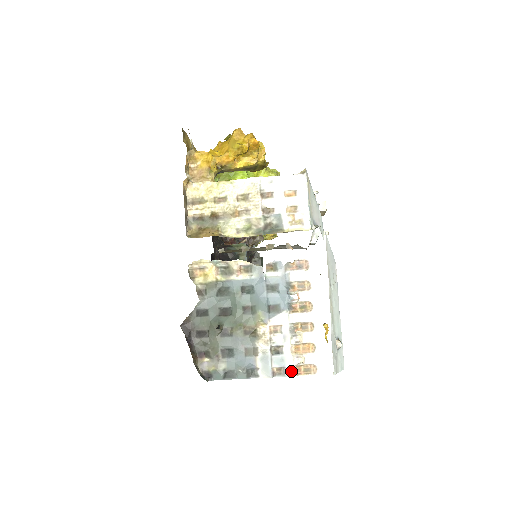
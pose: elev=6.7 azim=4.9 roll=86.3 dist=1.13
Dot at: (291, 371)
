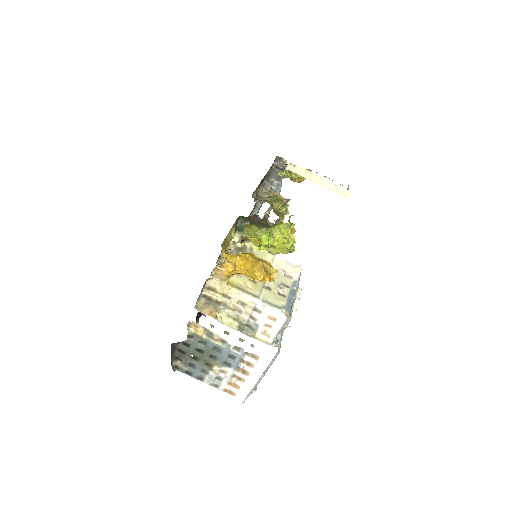
Dot at: (222, 389)
